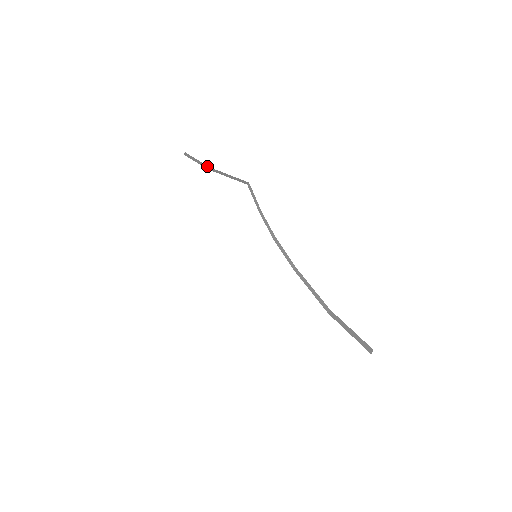
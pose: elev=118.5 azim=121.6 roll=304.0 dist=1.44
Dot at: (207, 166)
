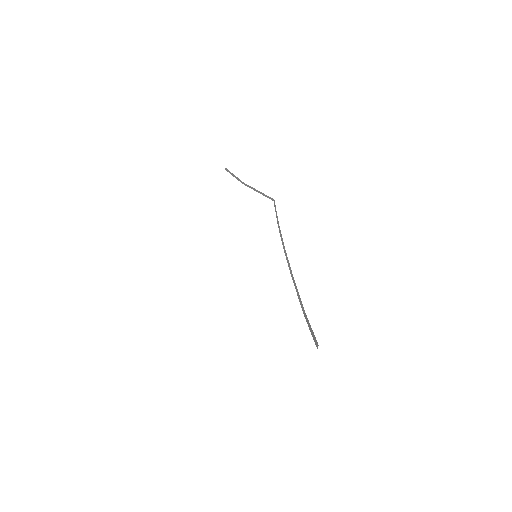
Dot at: occluded
